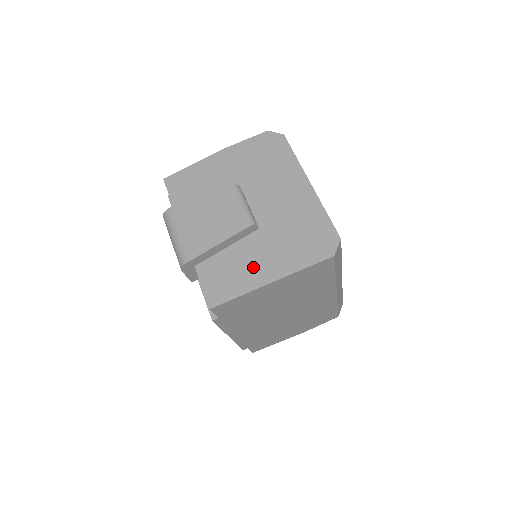
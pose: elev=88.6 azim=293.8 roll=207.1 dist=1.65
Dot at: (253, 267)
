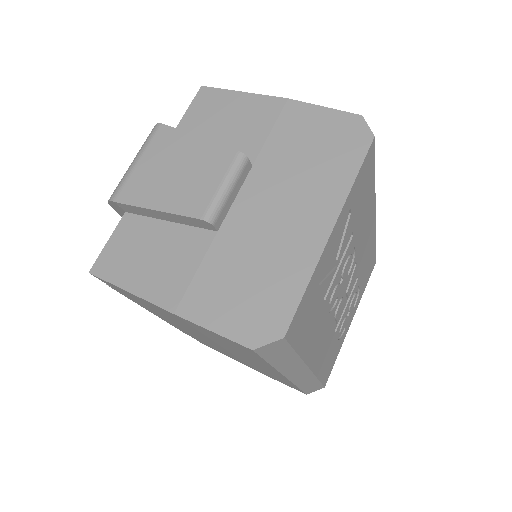
Dot at: (165, 270)
